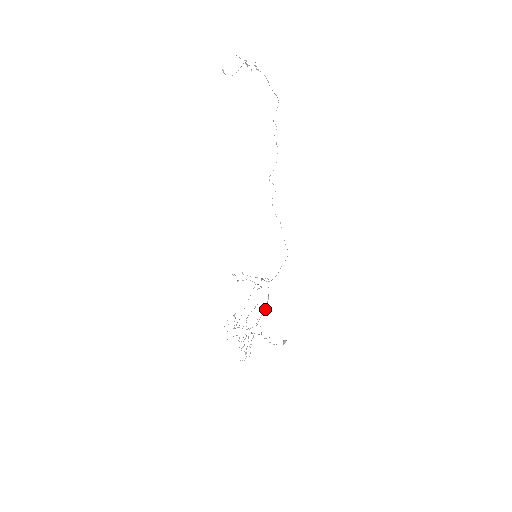
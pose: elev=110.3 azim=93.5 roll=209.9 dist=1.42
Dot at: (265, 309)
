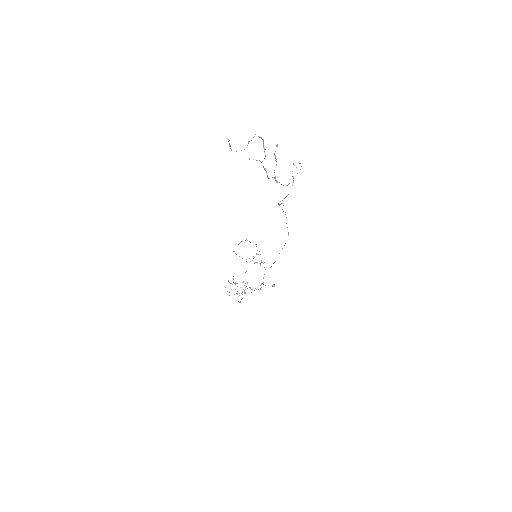
Dot at: occluded
